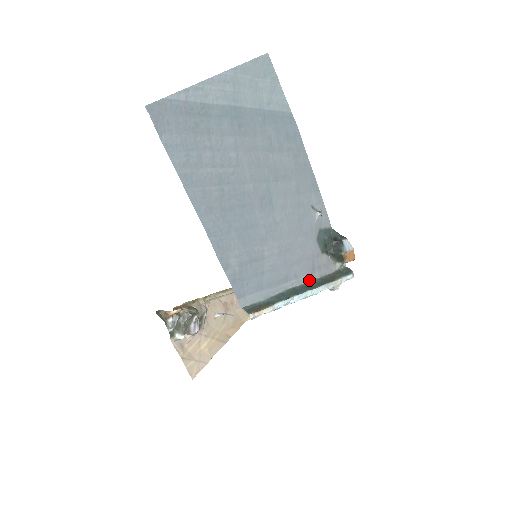
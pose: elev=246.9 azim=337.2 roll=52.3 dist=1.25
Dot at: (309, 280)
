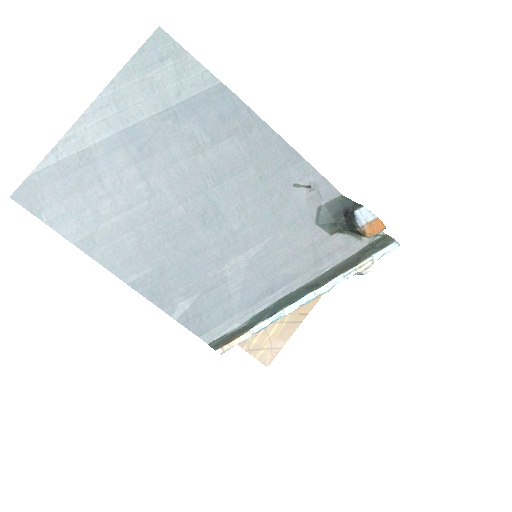
Dot at: (314, 276)
